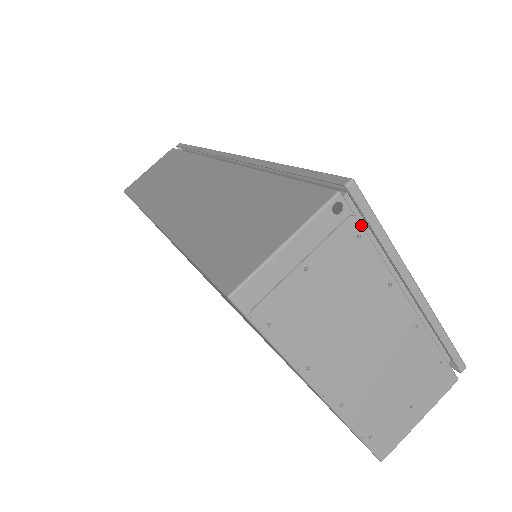
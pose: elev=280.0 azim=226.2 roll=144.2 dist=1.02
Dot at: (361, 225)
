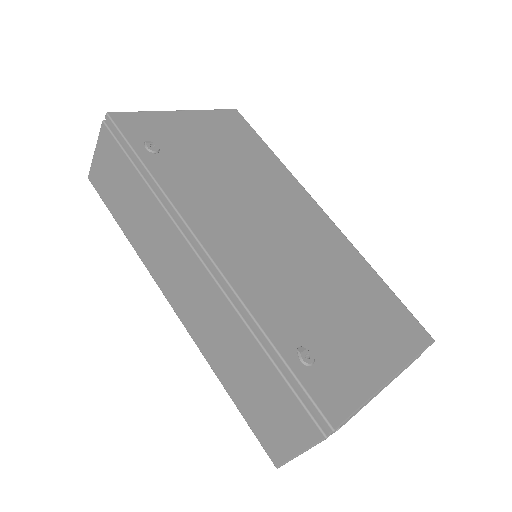
Dot at: (345, 422)
